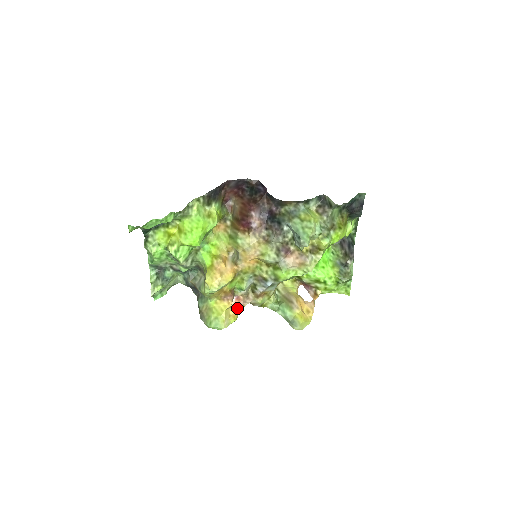
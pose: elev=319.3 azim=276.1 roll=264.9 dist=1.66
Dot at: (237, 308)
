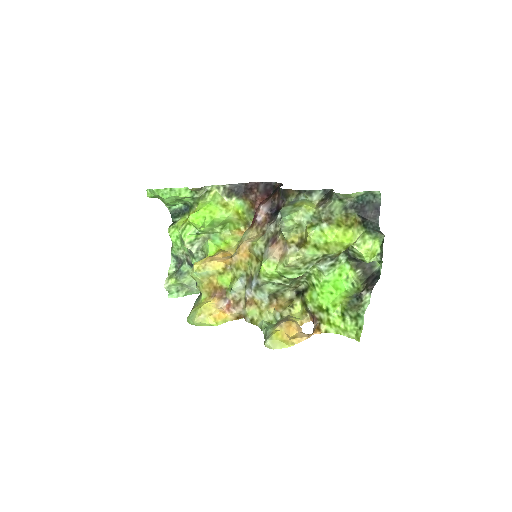
Dot at: (223, 312)
